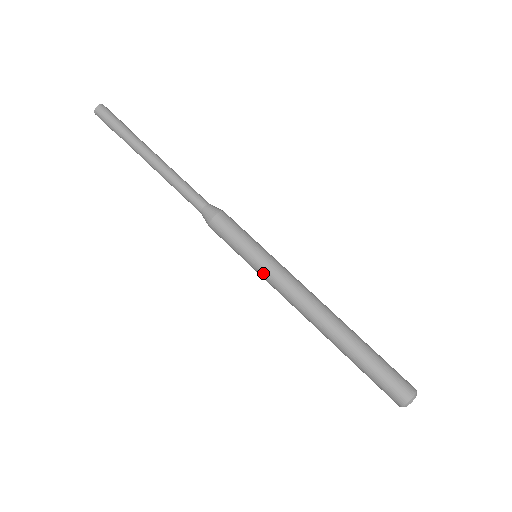
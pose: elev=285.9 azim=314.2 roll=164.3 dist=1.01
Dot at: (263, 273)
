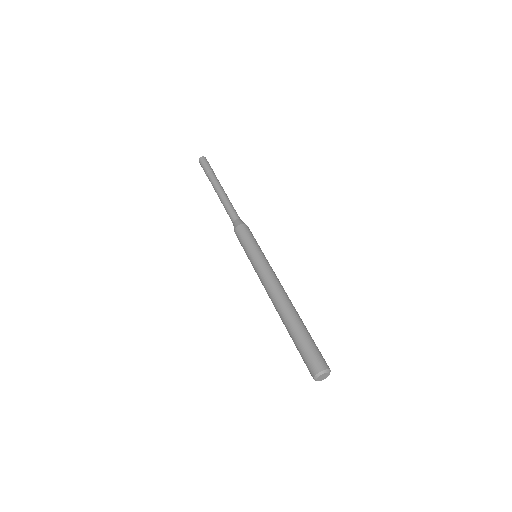
Dot at: (254, 269)
